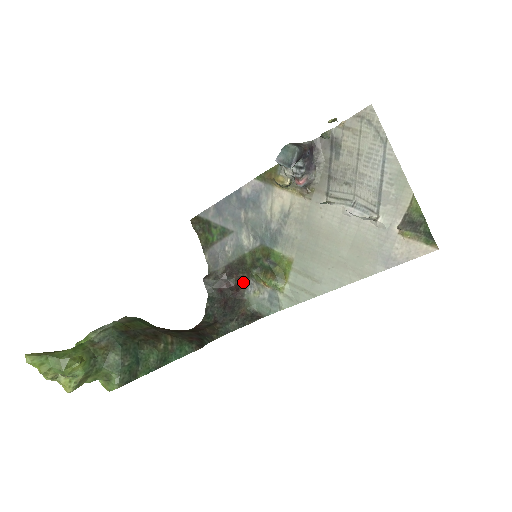
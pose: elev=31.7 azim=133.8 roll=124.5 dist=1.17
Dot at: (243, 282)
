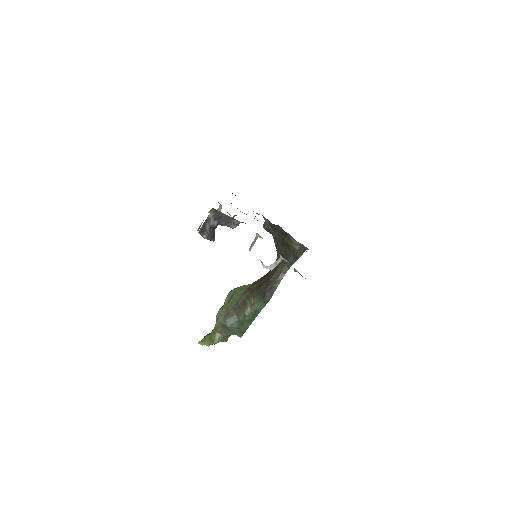
Dot at: (282, 229)
